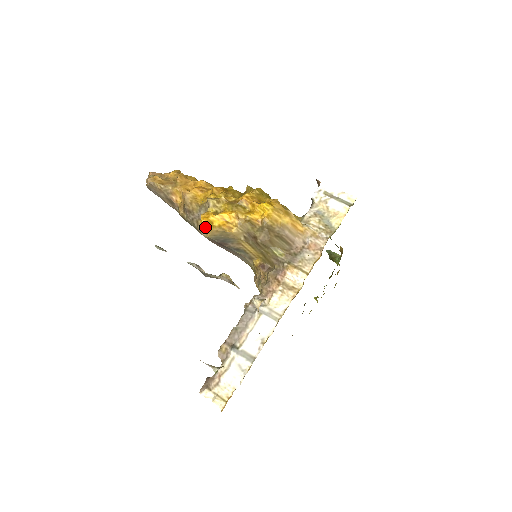
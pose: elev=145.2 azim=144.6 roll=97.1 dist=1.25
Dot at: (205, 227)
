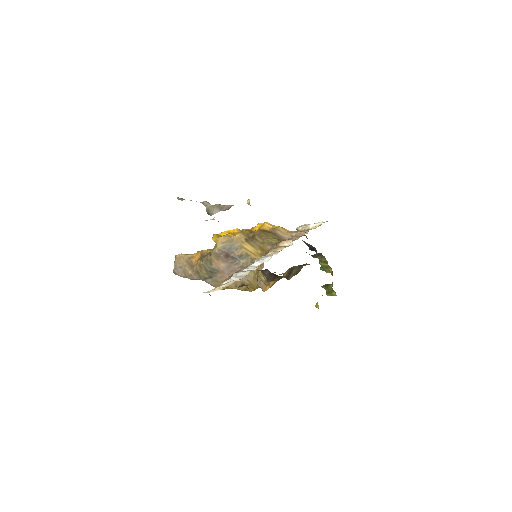
Dot at: (215, 237)
